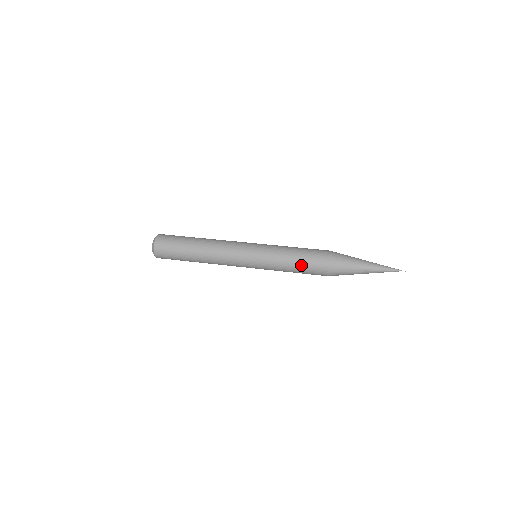
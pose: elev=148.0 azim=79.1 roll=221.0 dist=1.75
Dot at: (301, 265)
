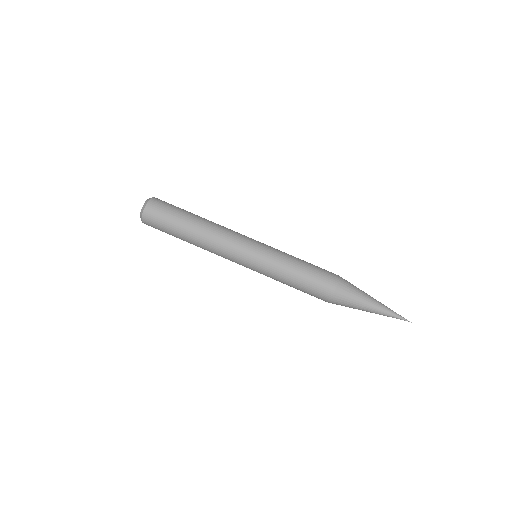
Dot at: (303, 285)
